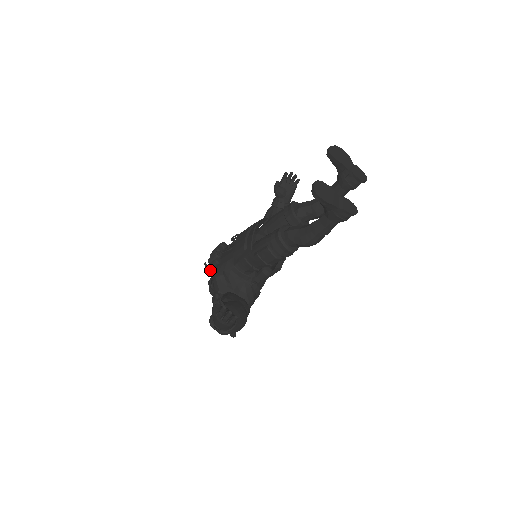
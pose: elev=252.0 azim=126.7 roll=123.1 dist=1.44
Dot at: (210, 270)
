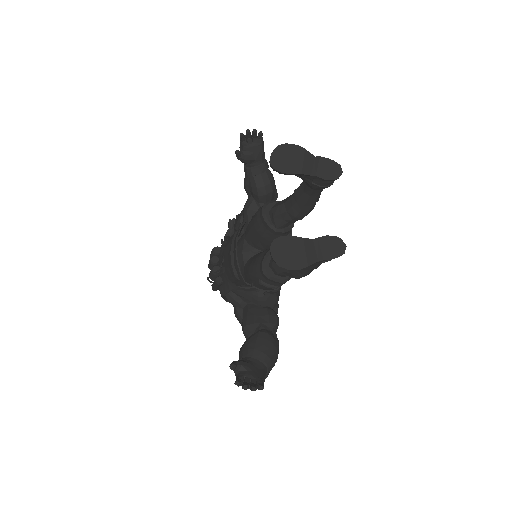
Dot at: (216, 289)
